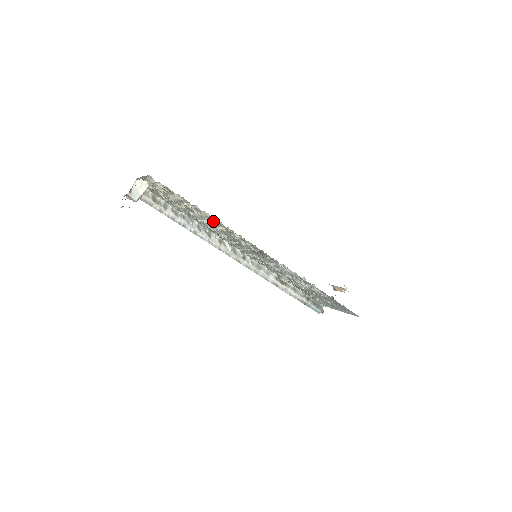
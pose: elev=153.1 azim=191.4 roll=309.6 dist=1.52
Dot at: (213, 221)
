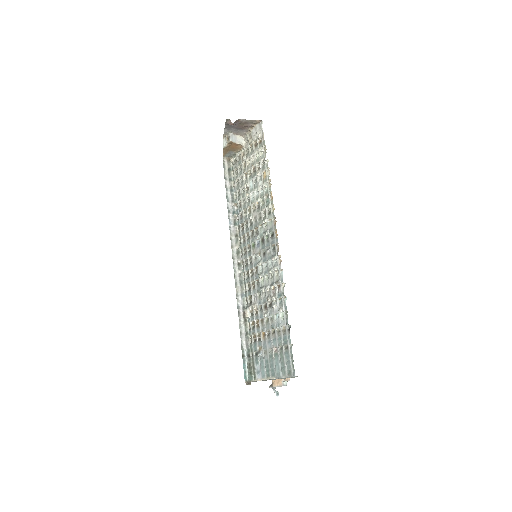
Dot at: (263, 187)
